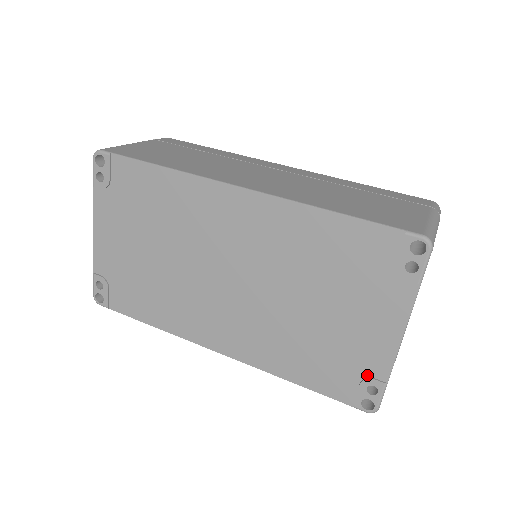
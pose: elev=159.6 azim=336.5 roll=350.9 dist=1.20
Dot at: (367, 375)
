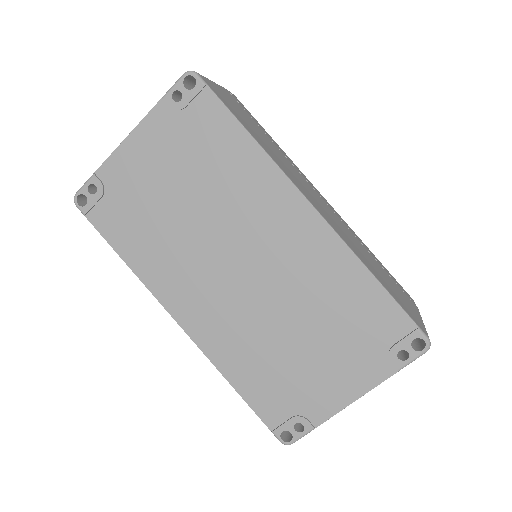
Dot at: (303, 414)
